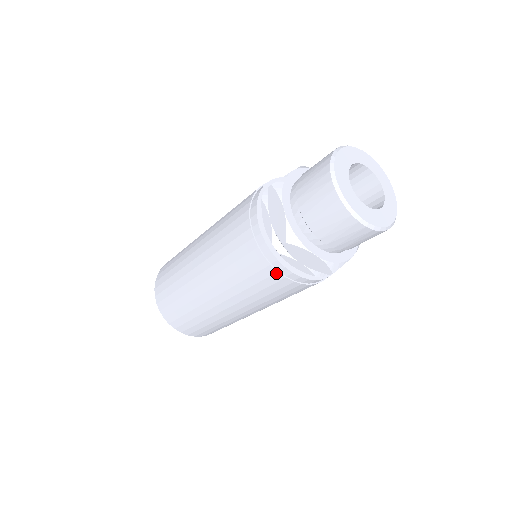
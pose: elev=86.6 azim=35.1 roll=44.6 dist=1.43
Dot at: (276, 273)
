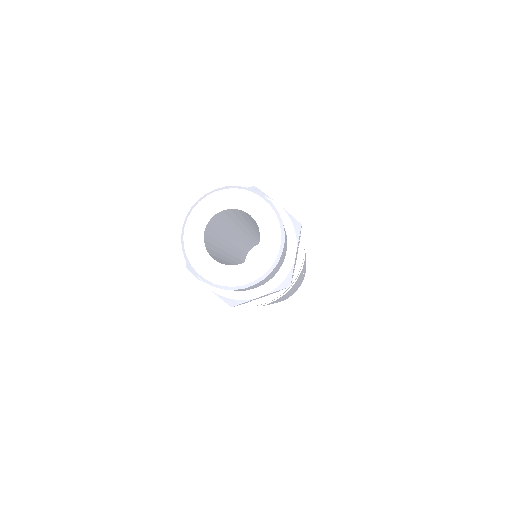
Dot at: occluded
